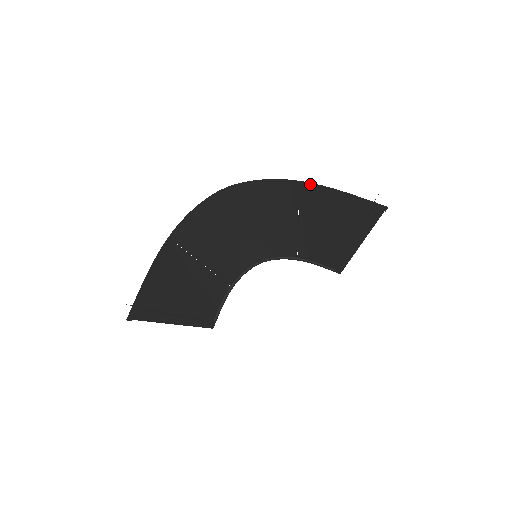
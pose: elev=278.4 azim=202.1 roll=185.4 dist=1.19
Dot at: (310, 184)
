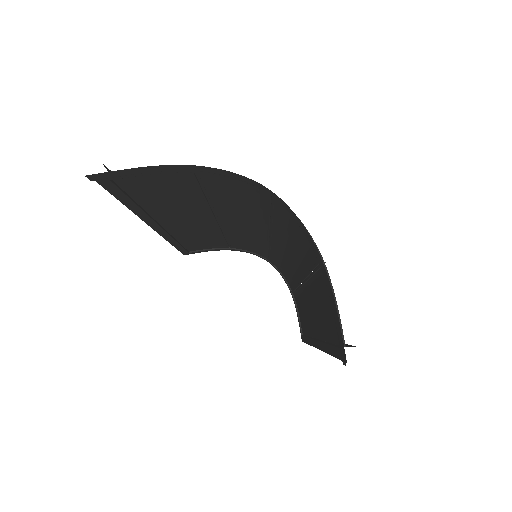
Dot at: (324, 271)
